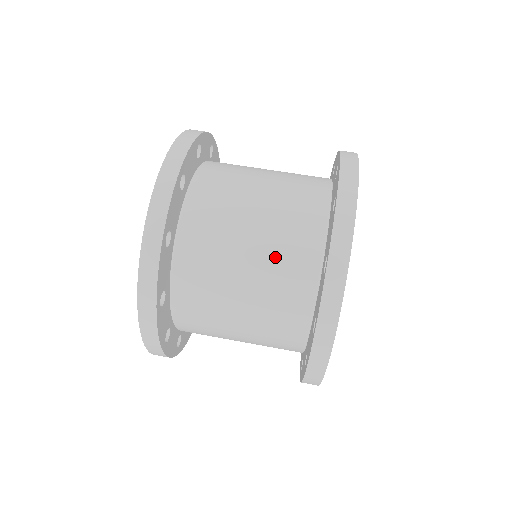
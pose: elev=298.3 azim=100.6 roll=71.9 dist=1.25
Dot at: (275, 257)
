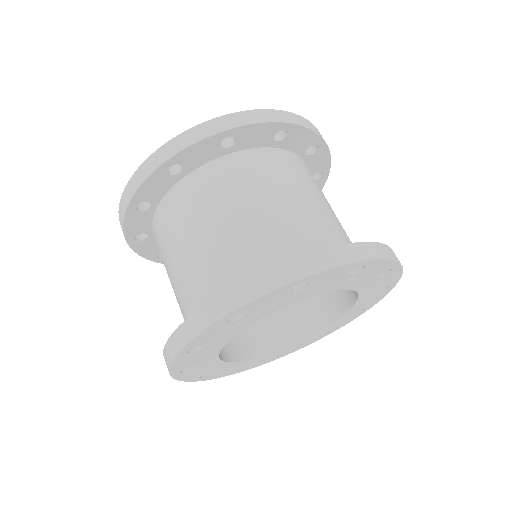
Dot at: (218, 257)
